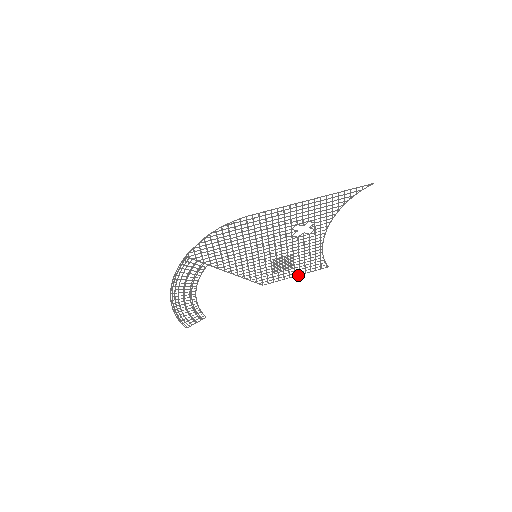
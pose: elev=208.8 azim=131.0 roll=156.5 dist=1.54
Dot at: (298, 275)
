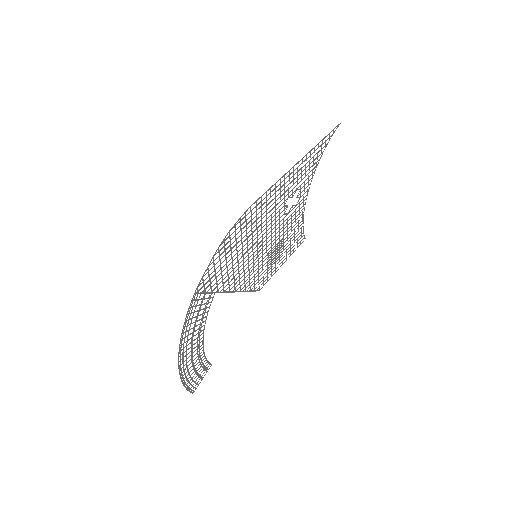
Dot at: (285, 261)
